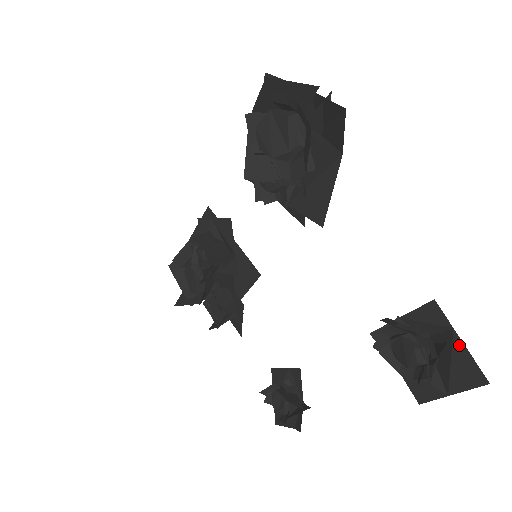
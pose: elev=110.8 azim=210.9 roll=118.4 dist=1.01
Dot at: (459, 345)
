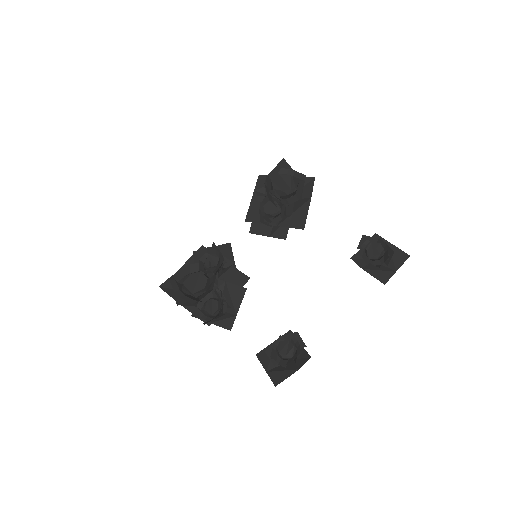
Dot at: (392, 246)
